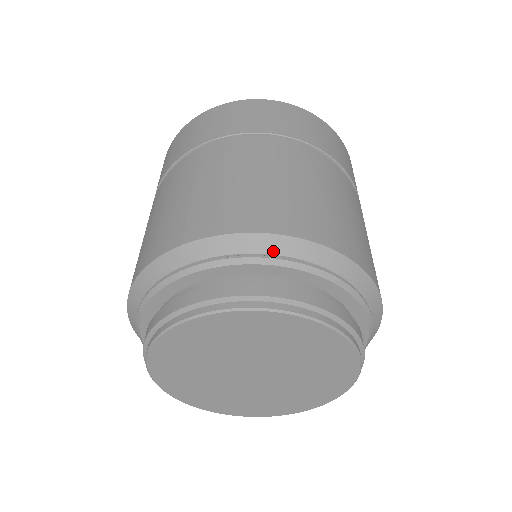
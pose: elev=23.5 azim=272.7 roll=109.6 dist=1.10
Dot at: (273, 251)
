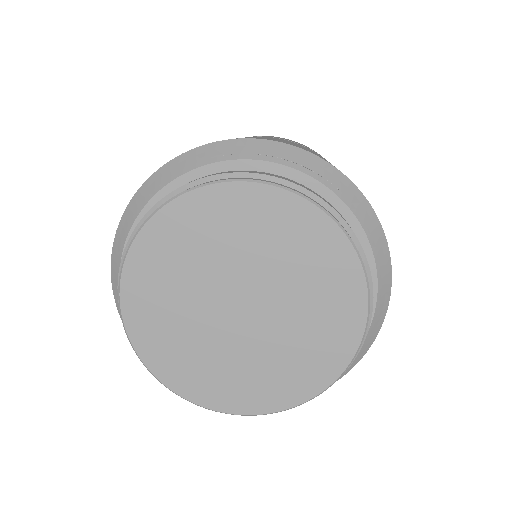
Dot at: (250, 151)
